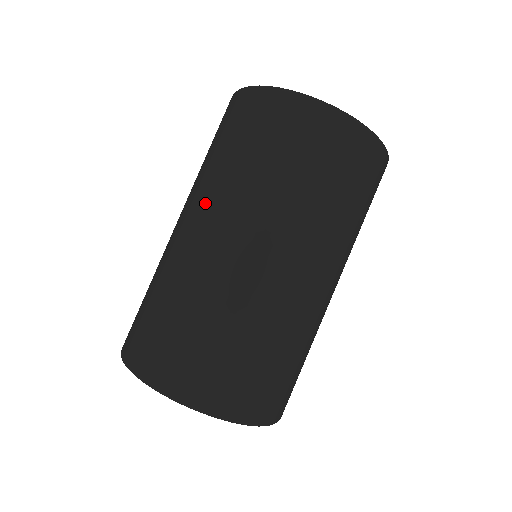
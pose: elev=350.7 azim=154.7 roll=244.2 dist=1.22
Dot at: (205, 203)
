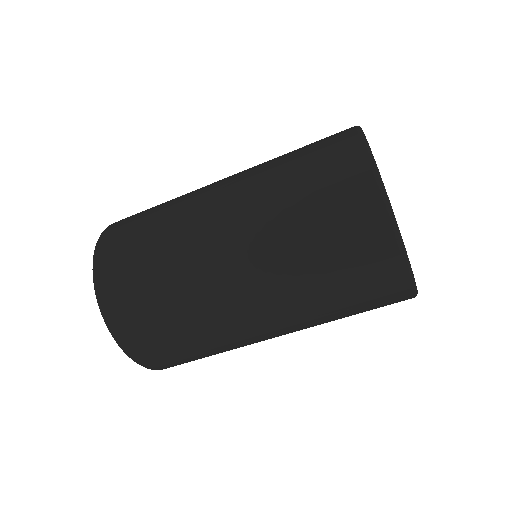
Dot at: (244, 217)
